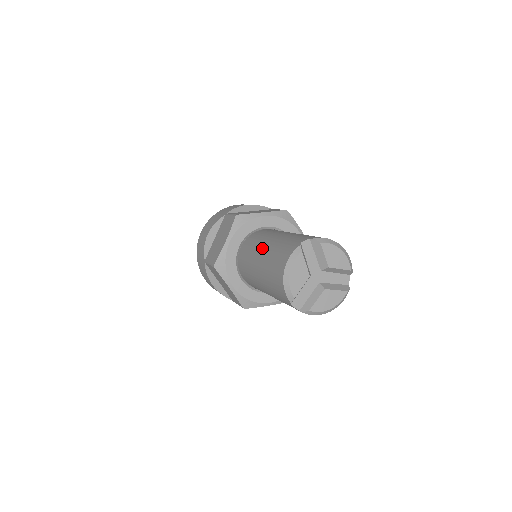
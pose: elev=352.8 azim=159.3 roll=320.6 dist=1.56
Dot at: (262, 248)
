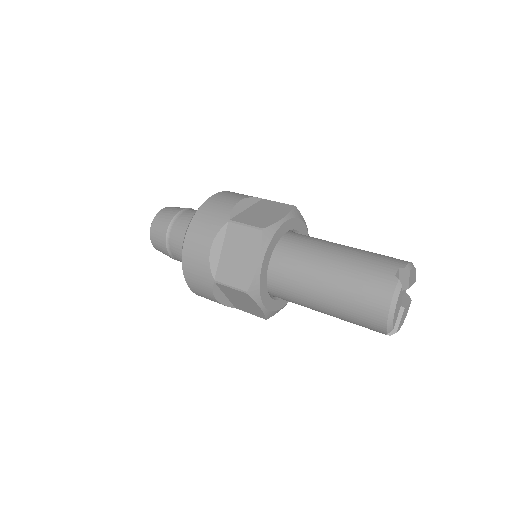
Dot at: (324, 273)
